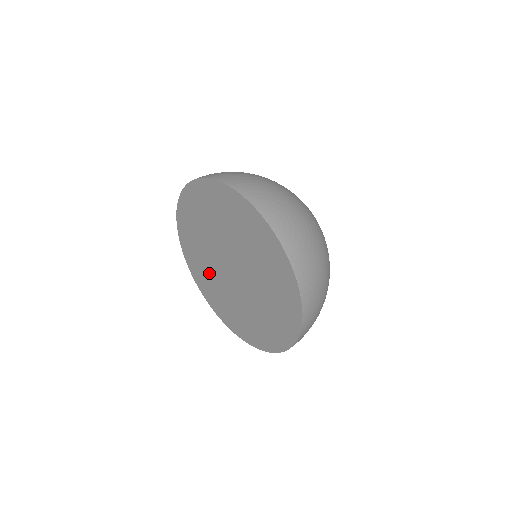
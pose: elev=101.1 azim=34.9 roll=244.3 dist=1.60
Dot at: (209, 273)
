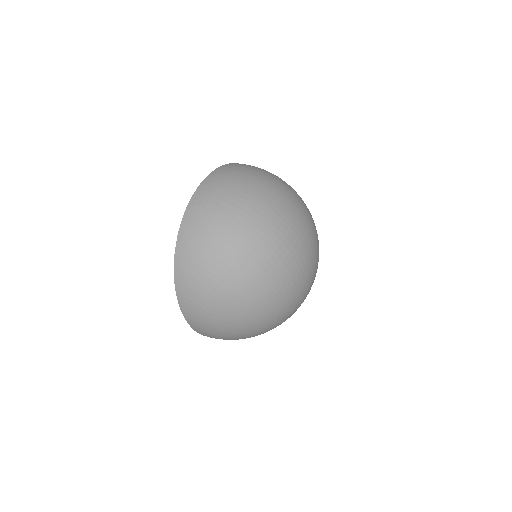
Dot at: occluded
